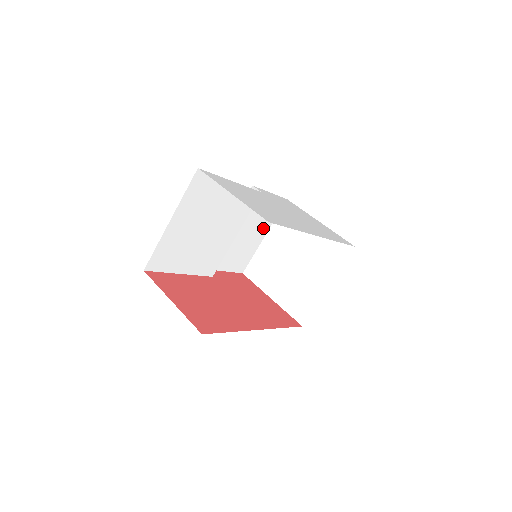
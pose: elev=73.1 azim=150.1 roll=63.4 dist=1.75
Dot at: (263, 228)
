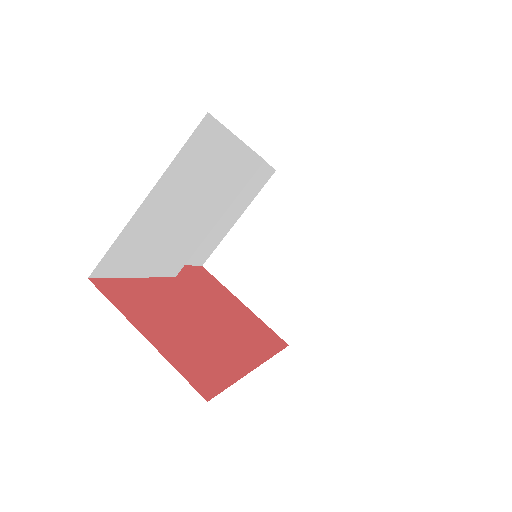
Dot at: (241, 207)
